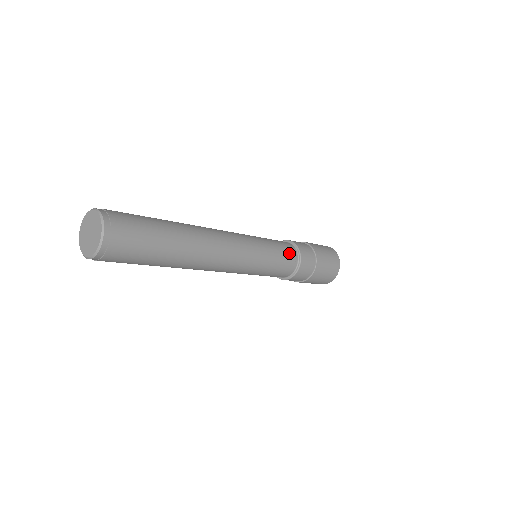
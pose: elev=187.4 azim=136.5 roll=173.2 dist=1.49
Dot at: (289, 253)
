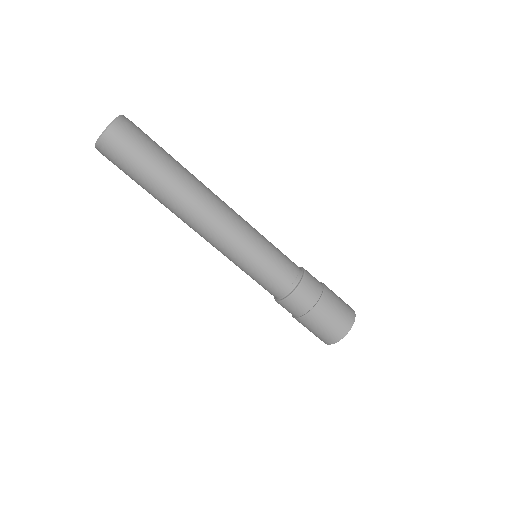
Dot at: occluded
